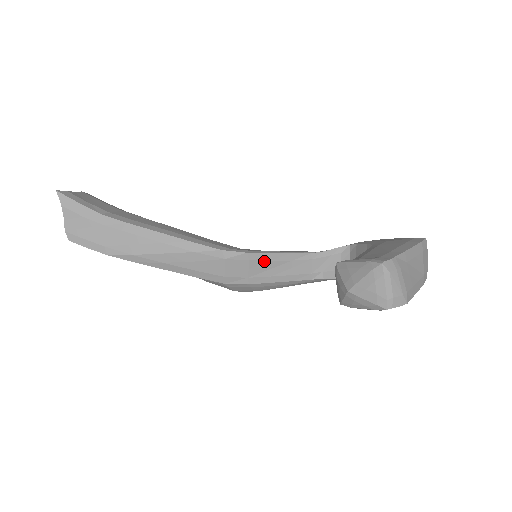
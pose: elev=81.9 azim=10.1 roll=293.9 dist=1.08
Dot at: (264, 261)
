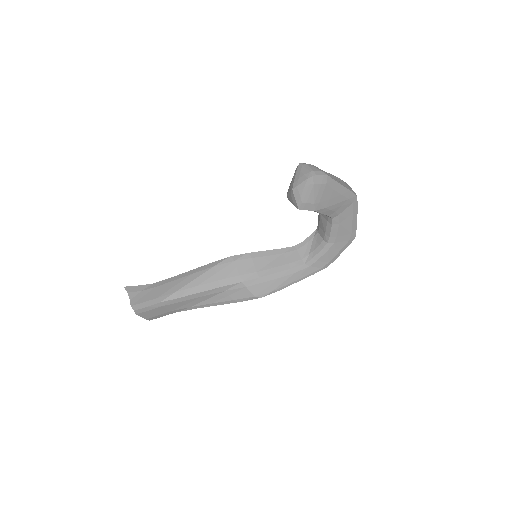
Dot at: (263, 257)
